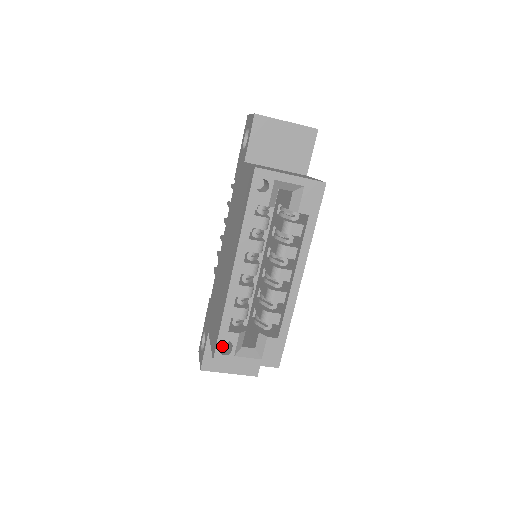
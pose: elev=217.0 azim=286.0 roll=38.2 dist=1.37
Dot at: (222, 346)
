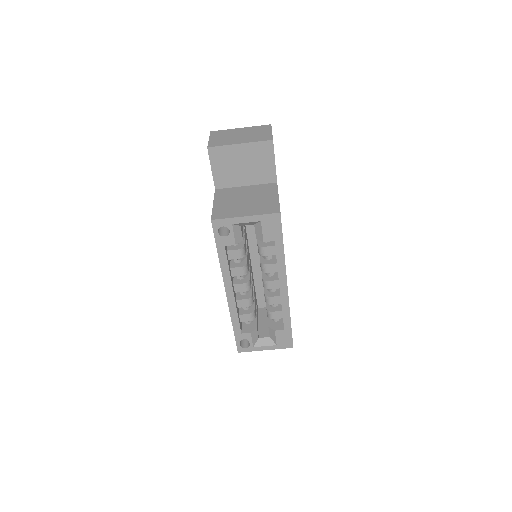
Dot at: occluded
